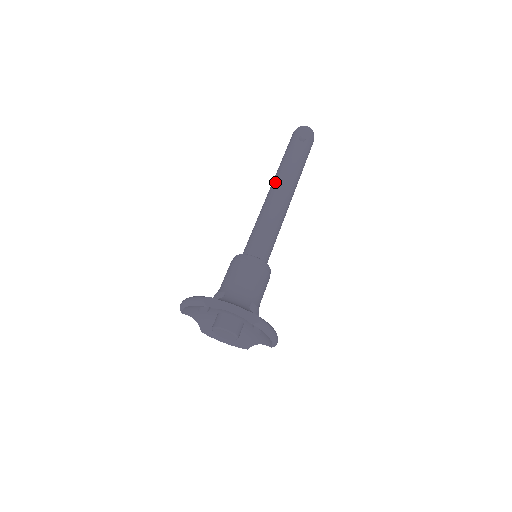
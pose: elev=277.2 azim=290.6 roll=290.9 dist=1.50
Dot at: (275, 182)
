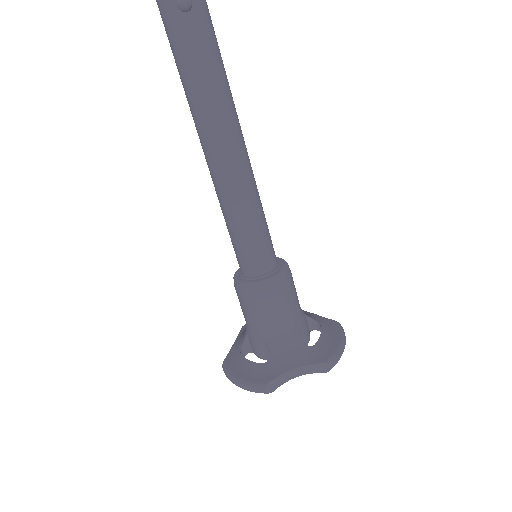
Dot at: (205, 136)
